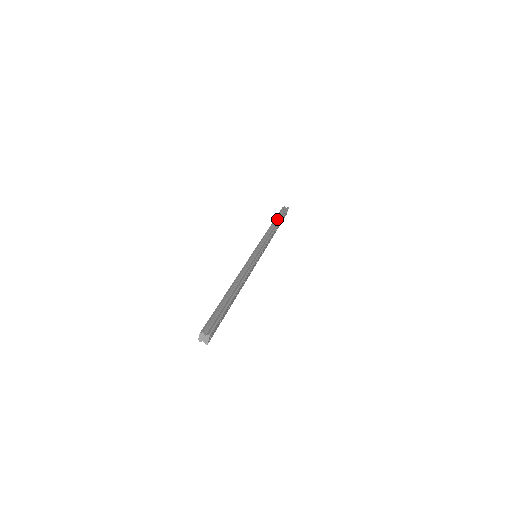
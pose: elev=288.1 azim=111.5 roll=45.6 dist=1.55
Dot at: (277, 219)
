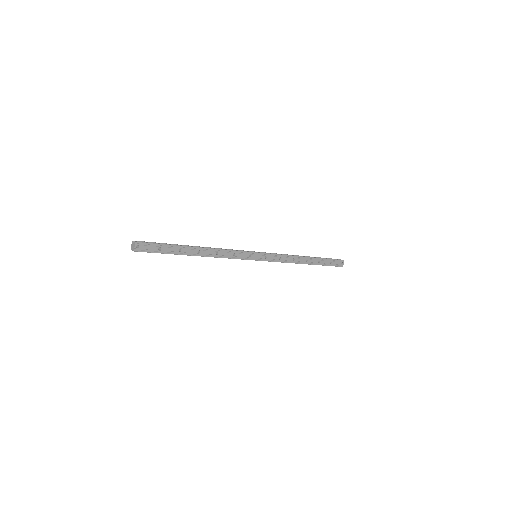
Dot at: occluded
